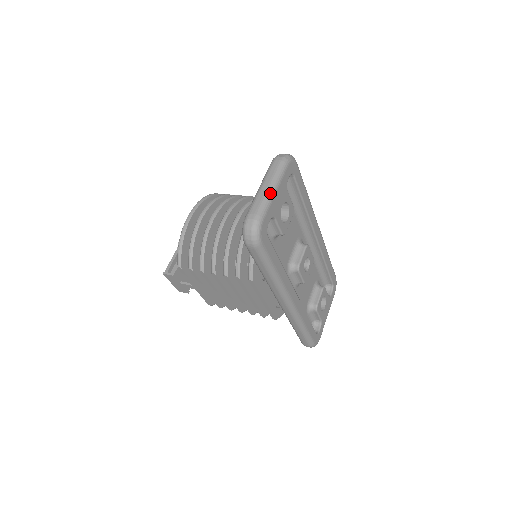
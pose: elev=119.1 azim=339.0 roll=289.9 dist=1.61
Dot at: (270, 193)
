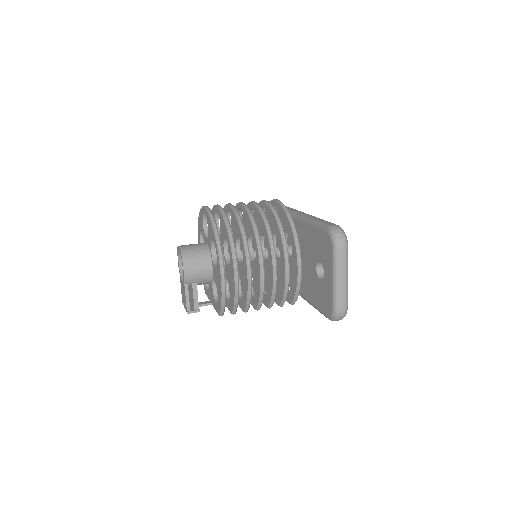
Dot at: occluded
